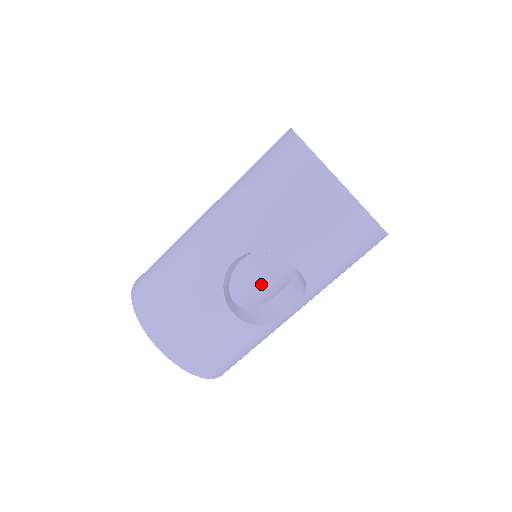
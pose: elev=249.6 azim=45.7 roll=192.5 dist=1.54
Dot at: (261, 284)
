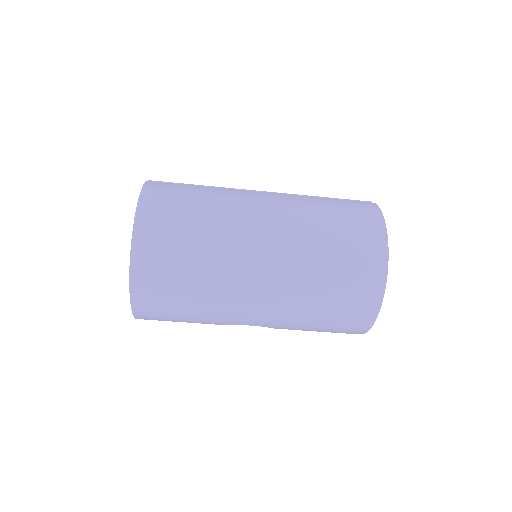
Dot at: occluded
